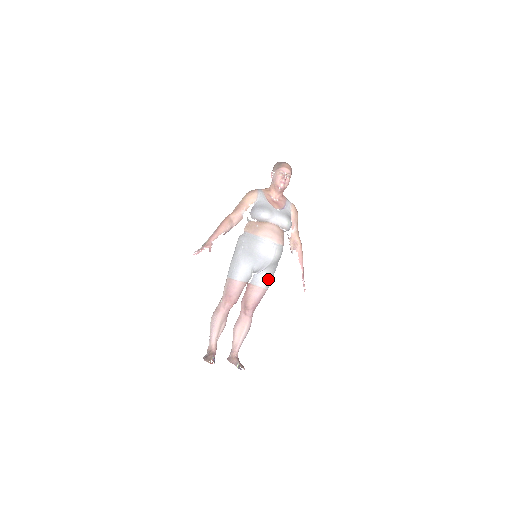
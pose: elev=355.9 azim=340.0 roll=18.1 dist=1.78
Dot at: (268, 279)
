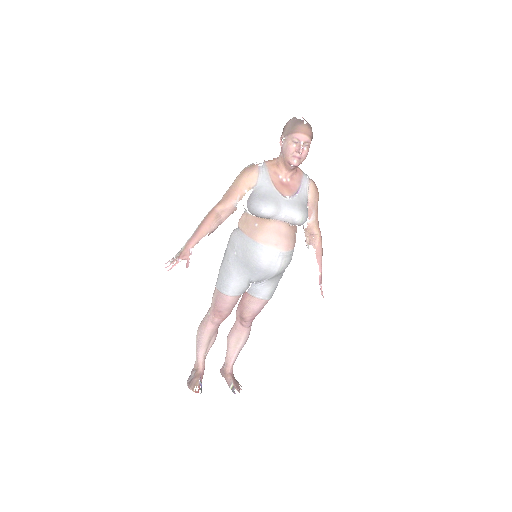
Dot at: (272, 289)
